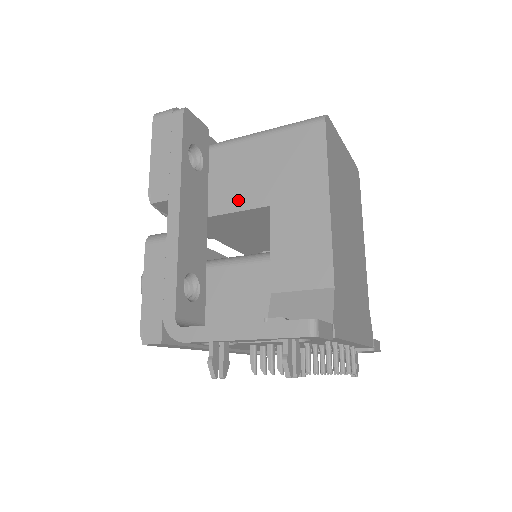
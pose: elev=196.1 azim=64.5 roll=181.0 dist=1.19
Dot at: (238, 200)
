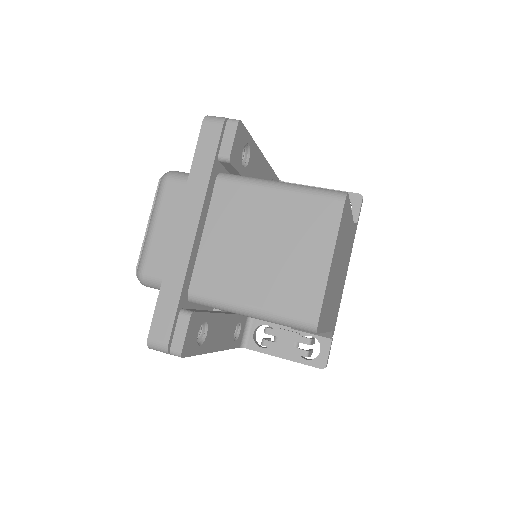
Dot at: occluded
